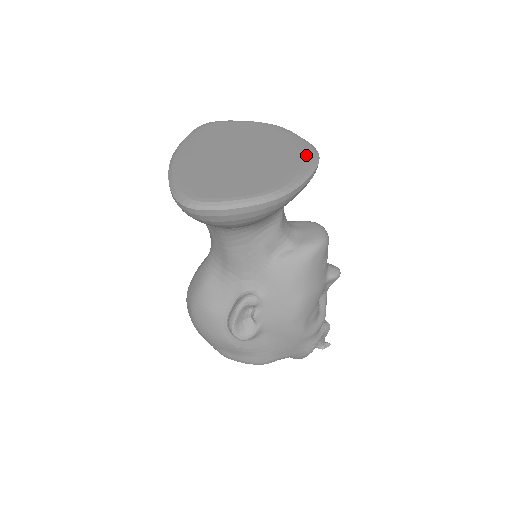
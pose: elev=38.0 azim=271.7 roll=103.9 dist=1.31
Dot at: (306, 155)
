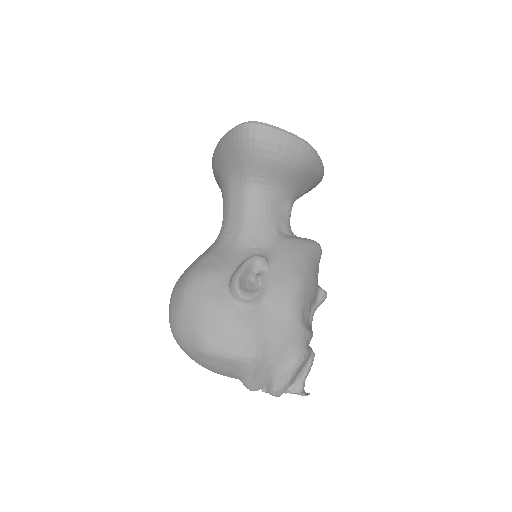
Dot at: occluded
